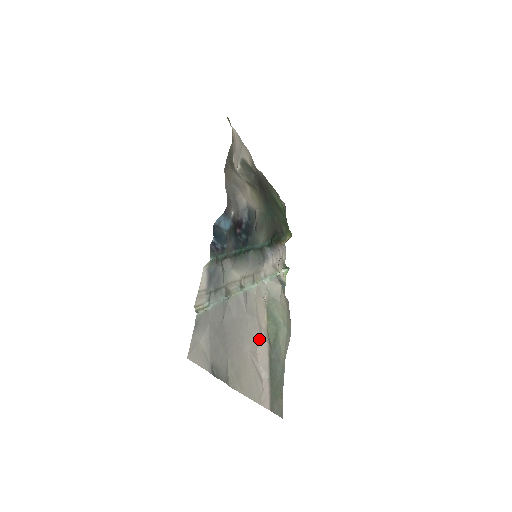
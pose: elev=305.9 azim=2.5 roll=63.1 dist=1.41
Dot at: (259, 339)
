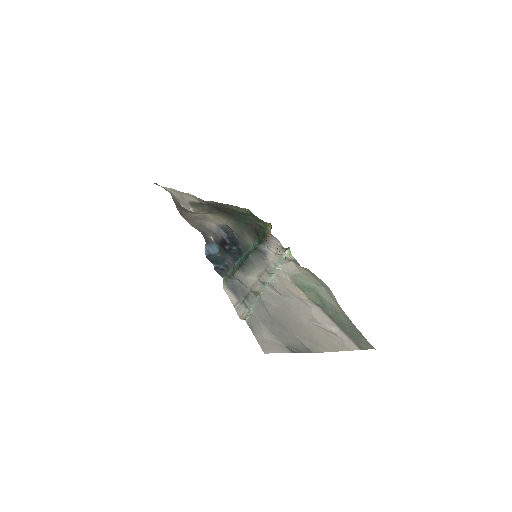
Dot at: (308, 309)
